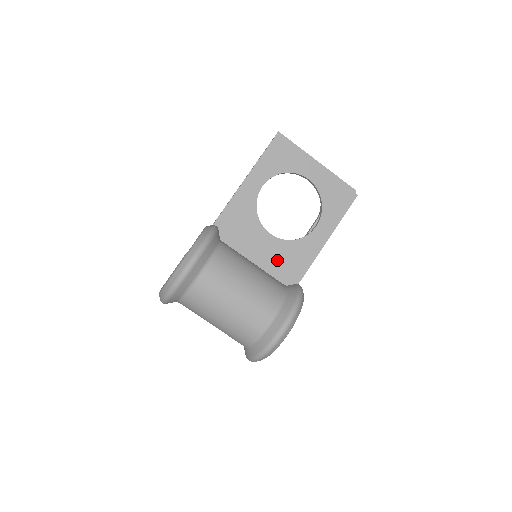
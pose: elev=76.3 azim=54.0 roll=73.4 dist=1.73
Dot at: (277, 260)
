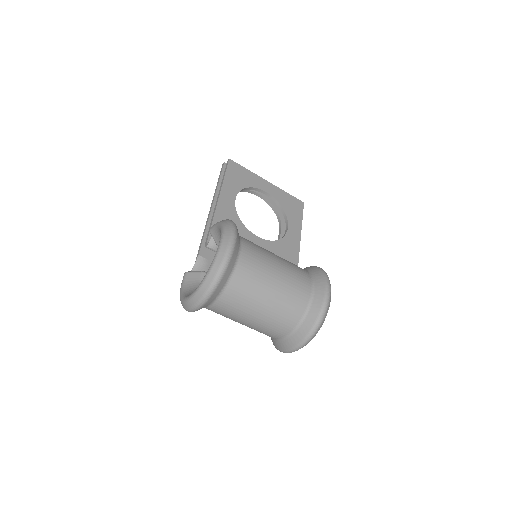
Dot at: occluded
